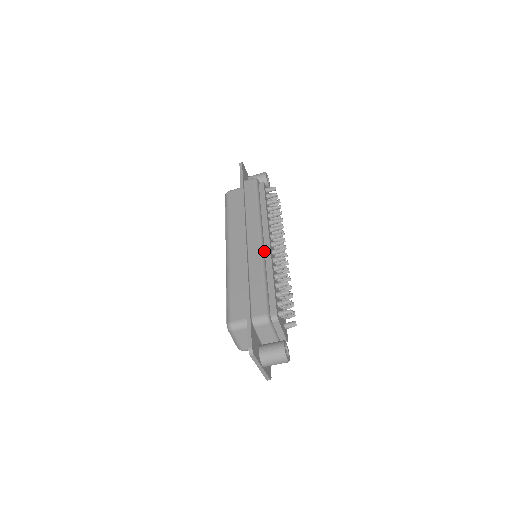
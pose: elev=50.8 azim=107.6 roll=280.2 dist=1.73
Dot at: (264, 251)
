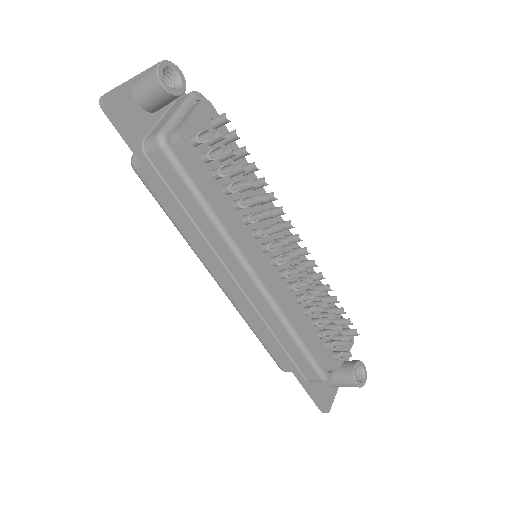
Dot at: (271, 293)
